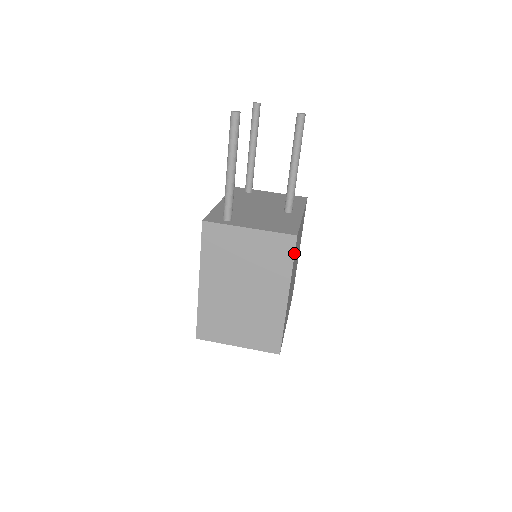
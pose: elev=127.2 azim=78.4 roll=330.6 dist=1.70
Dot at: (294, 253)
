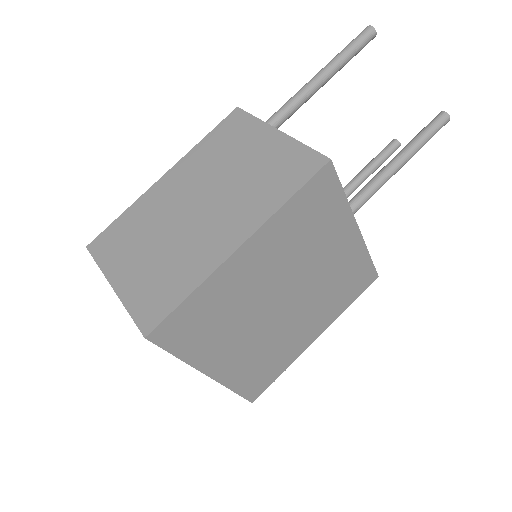
Dot at: (306, 181)
